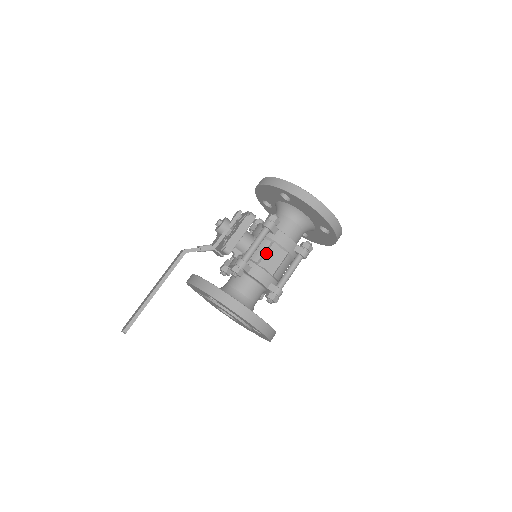
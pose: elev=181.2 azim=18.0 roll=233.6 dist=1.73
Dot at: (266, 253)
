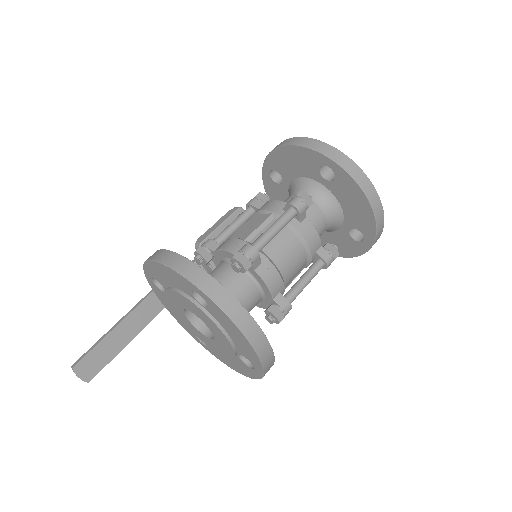
Dot at: (242, 225)
